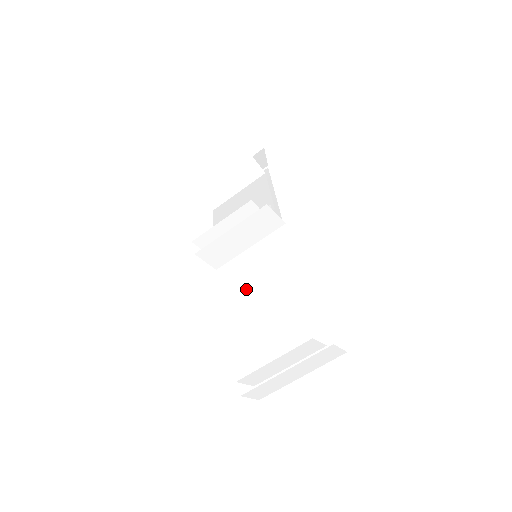
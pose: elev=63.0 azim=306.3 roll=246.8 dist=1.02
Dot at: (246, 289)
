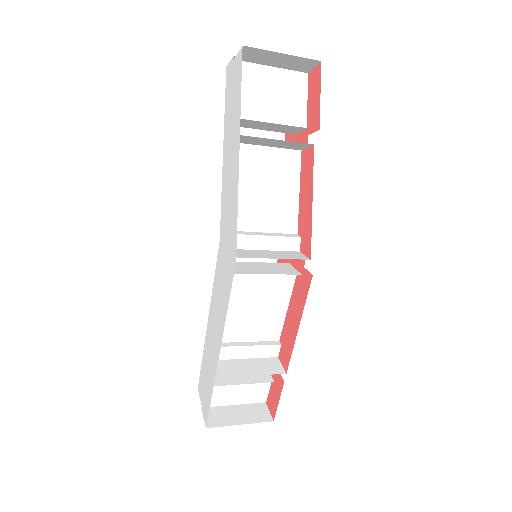
Dot at: (240, 292)
